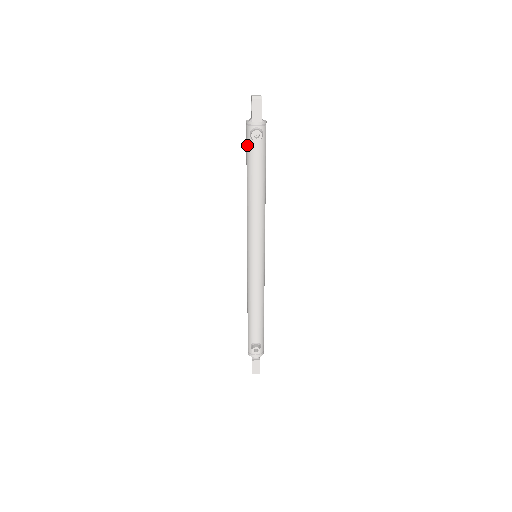
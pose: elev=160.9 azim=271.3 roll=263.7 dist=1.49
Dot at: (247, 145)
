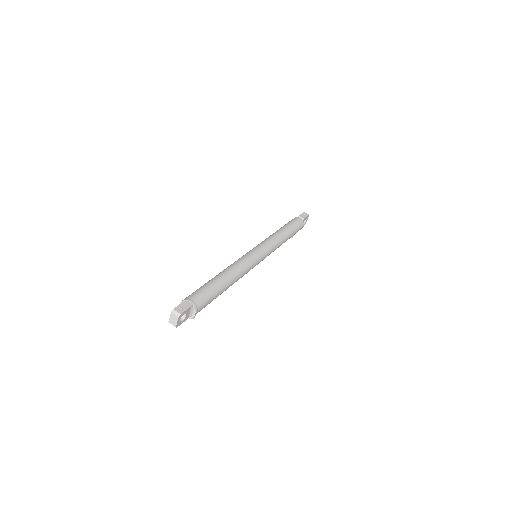
Dot at: occluded
